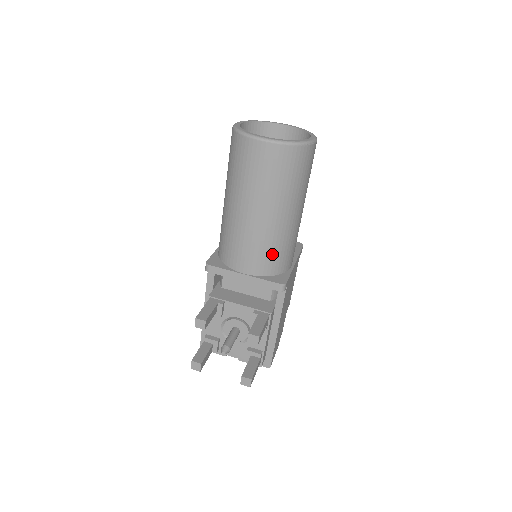
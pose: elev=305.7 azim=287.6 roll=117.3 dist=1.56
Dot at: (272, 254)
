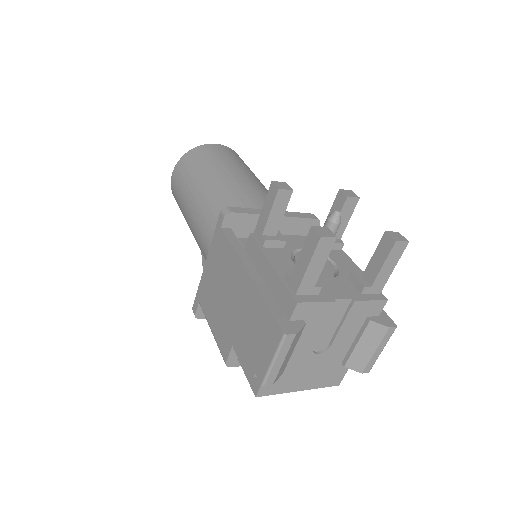
Dot at: occluded
